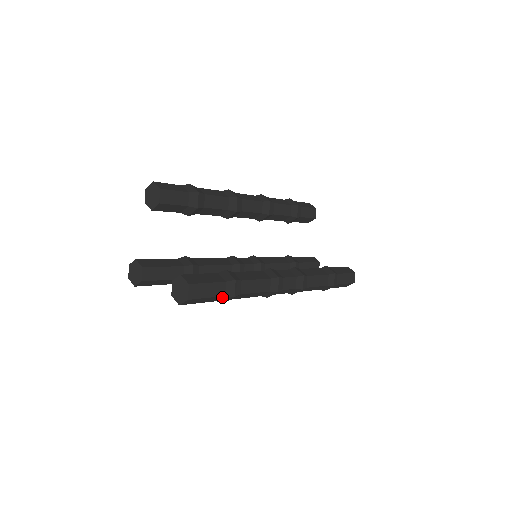
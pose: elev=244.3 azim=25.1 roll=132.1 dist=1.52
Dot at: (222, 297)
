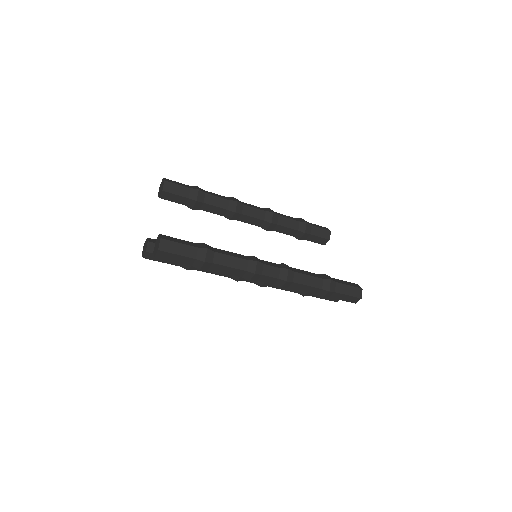
Dot at: (194, 260)
